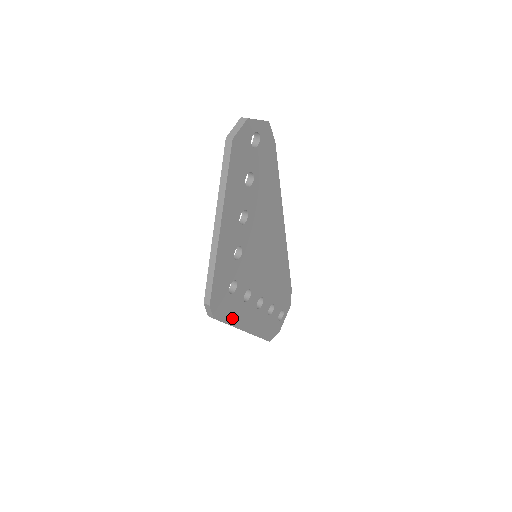
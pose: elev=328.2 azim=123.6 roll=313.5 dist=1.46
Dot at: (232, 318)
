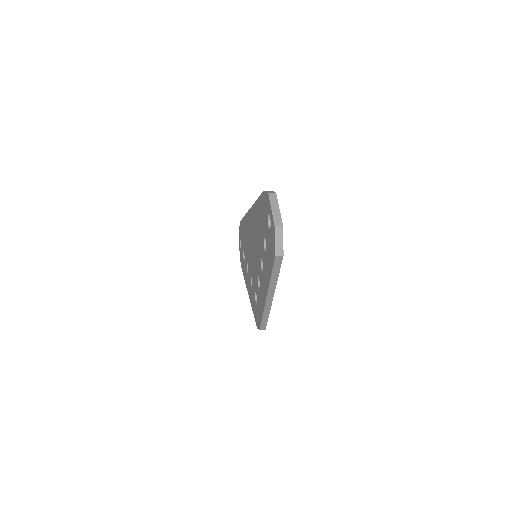
Dot at: occluded
